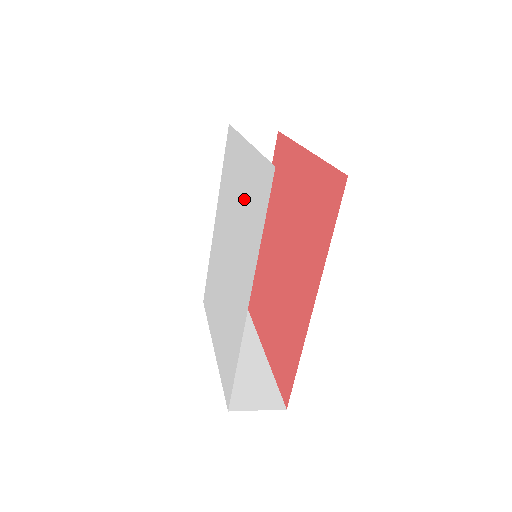
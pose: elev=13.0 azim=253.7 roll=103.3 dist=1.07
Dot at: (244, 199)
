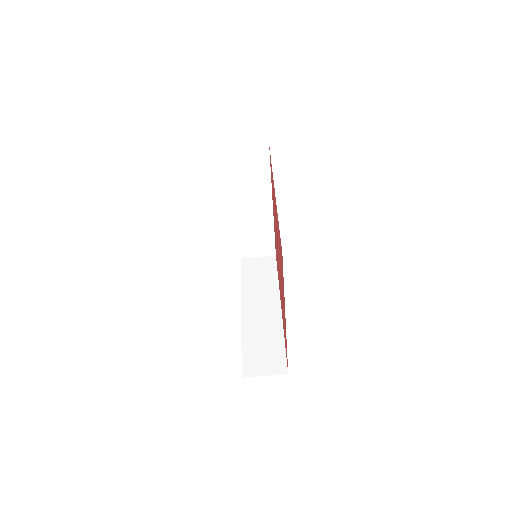
Dot at: occluded
